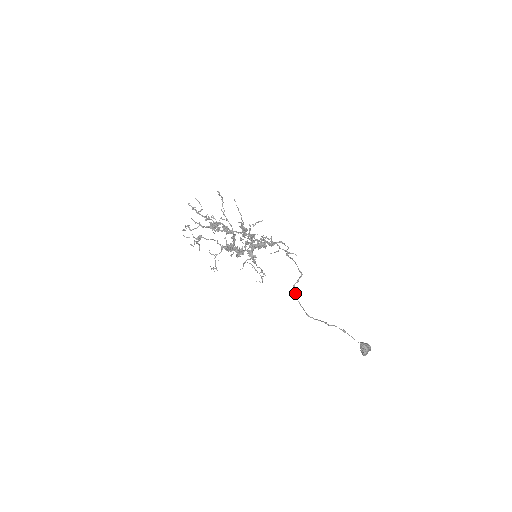
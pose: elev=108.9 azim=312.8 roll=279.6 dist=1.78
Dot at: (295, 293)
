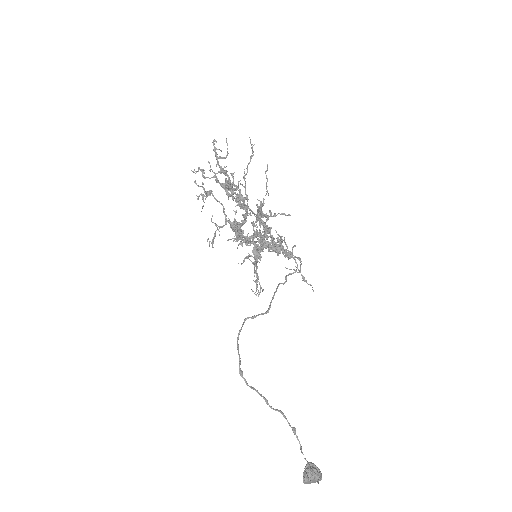
Dot at: (240, 330)
